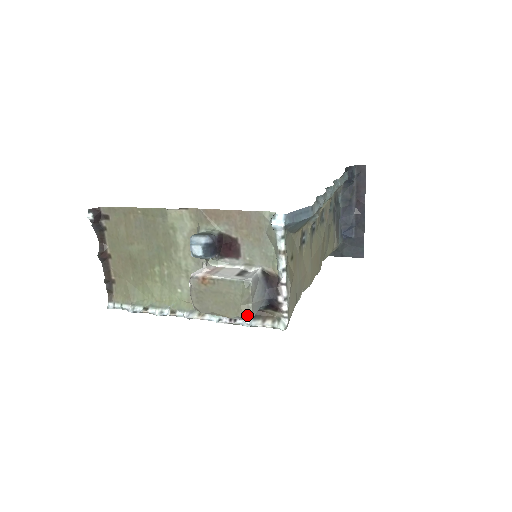
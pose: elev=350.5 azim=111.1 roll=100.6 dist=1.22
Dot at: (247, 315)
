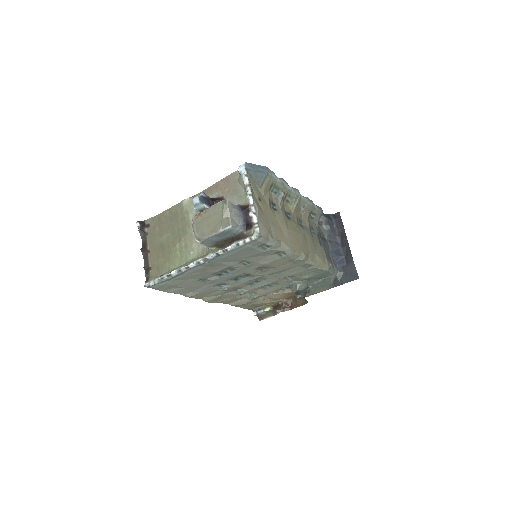
Dot at: (227, 223)
